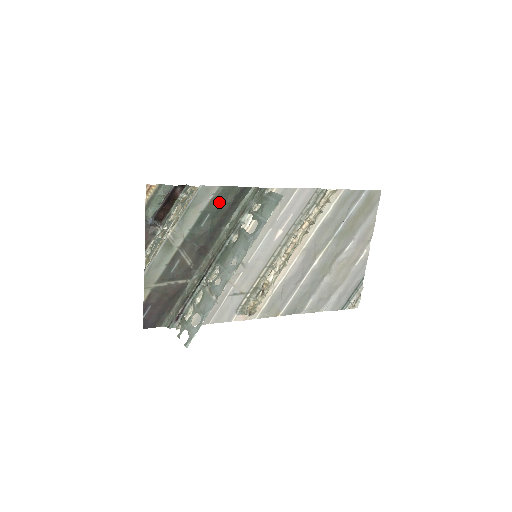
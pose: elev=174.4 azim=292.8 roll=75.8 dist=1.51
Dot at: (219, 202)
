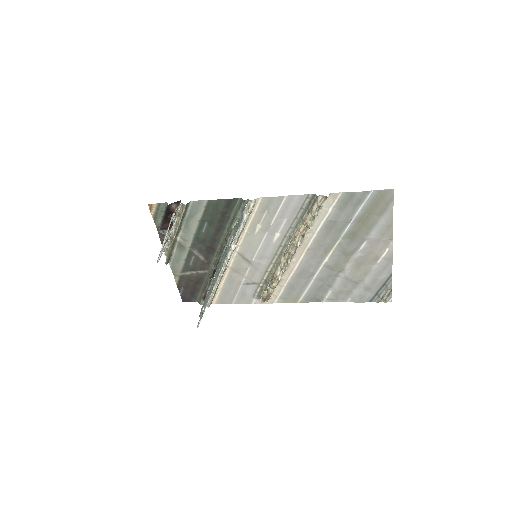
Dot at: (211, 213)
